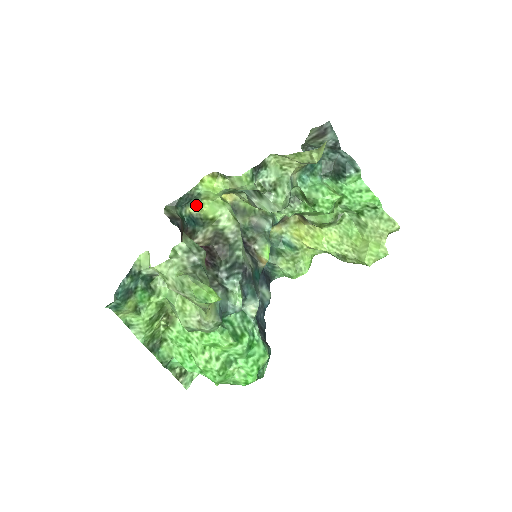
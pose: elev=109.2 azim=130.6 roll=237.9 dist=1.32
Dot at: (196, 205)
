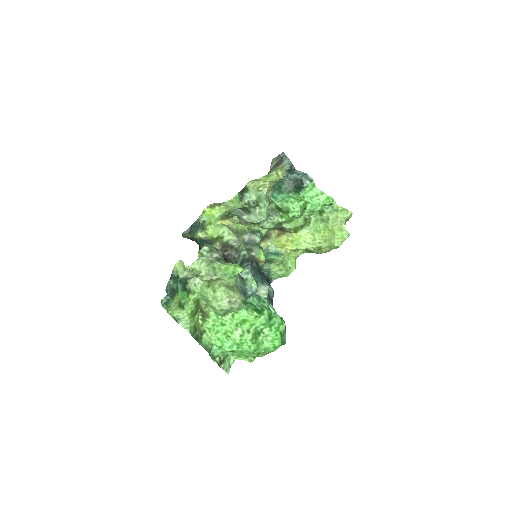
Dot at: (203, 231)
